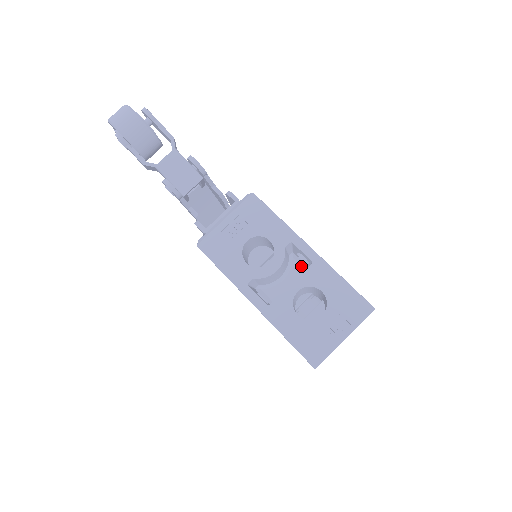
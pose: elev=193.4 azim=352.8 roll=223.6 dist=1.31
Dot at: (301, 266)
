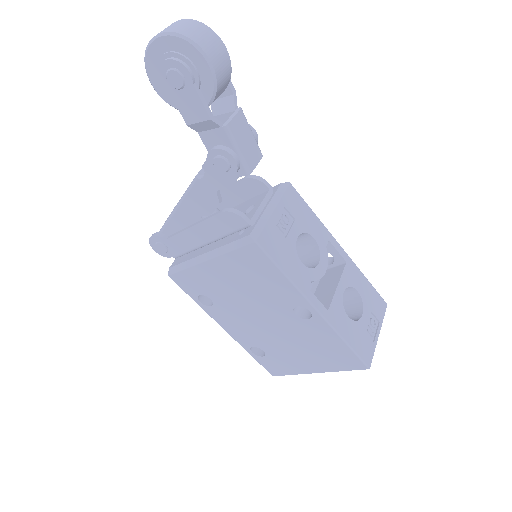
Dot at: occluded
